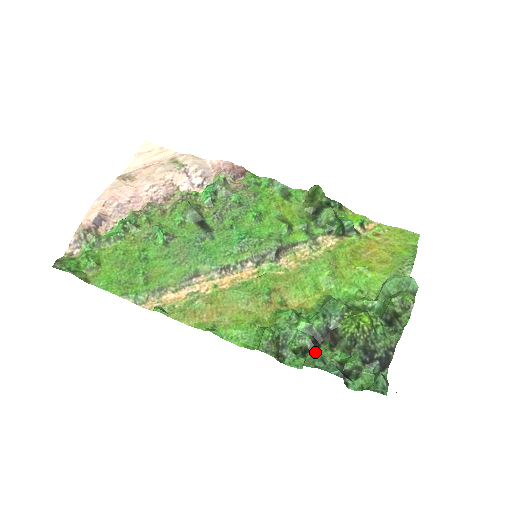
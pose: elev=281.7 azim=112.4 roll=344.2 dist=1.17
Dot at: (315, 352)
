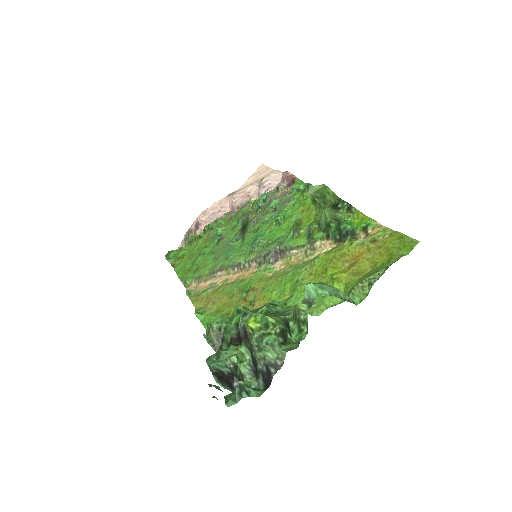
Dot at: (227, 348)
